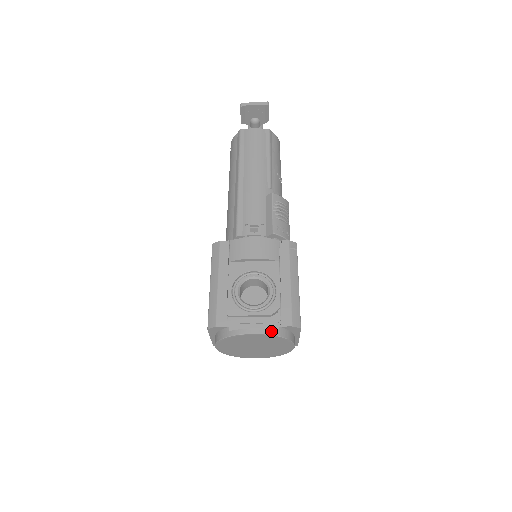
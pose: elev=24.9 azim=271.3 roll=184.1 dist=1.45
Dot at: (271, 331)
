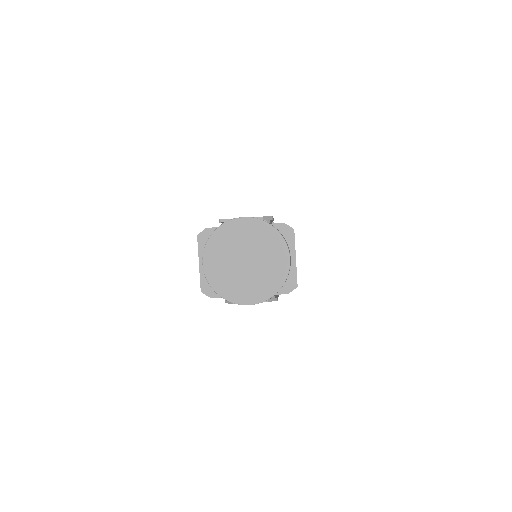
Dot at: (261, 220)
